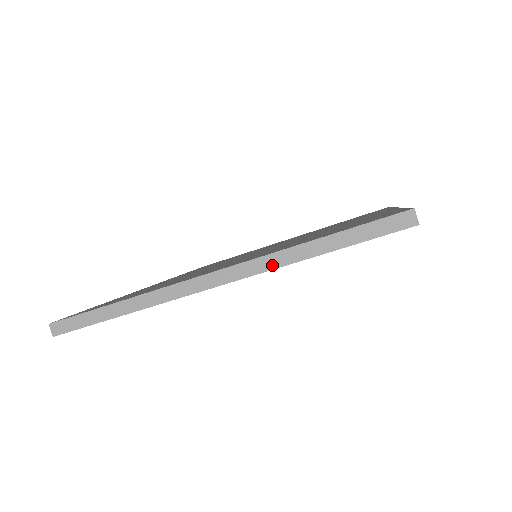
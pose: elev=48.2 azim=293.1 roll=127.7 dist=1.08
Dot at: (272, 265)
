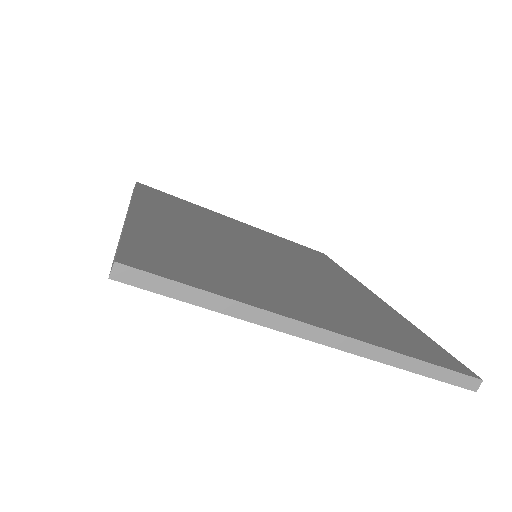
Dot at: (376, 357)
